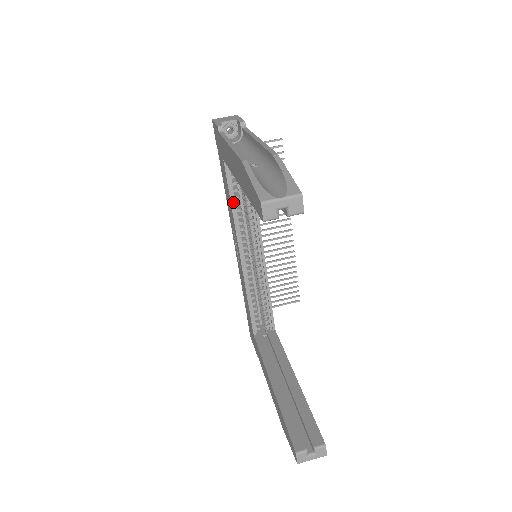
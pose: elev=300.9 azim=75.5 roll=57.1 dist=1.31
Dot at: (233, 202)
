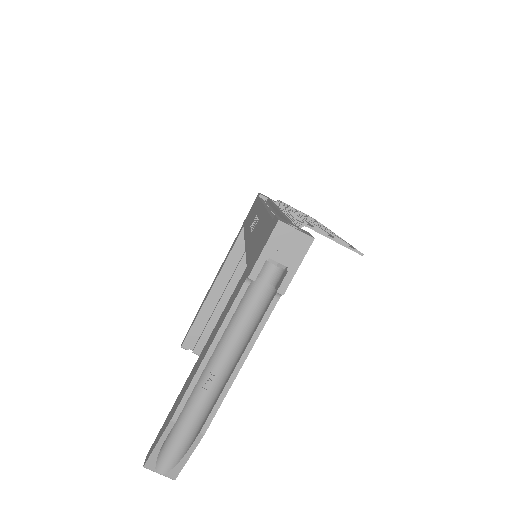
Dot at: occluded
